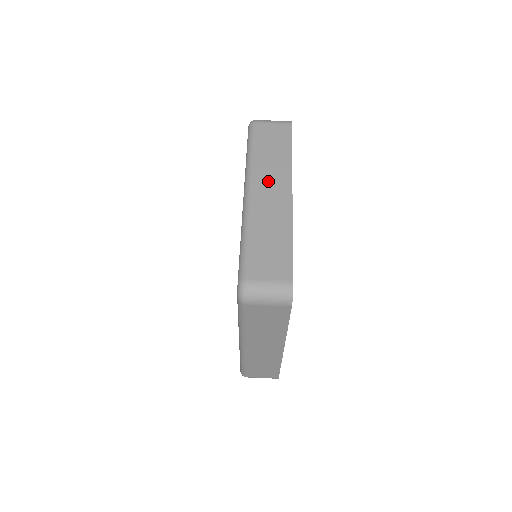
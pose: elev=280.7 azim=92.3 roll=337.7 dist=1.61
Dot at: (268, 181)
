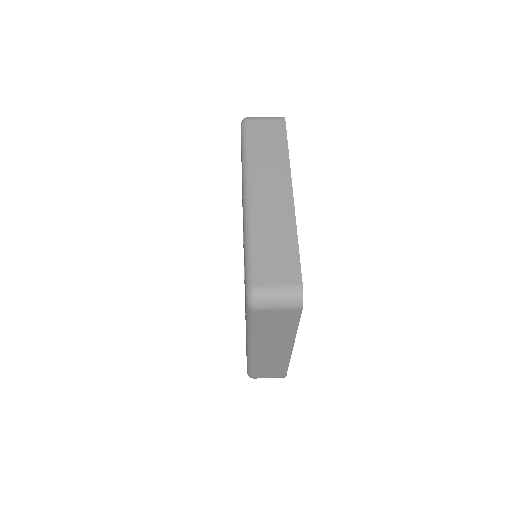
Dot at: occluded
